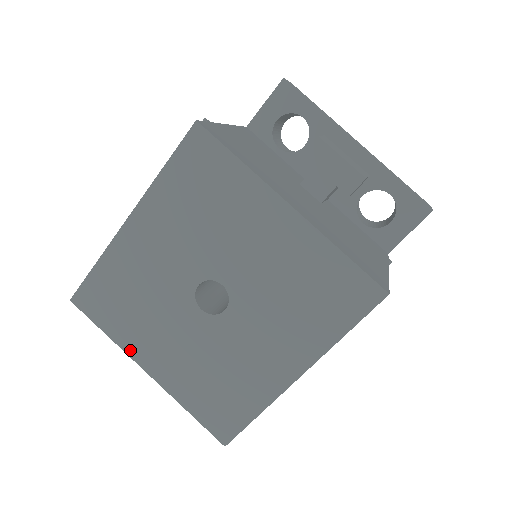
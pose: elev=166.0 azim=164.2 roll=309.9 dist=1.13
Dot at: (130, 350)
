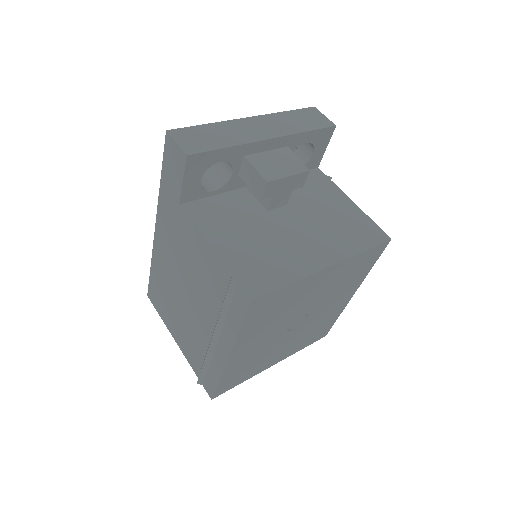
Dot at: (260, 371)
